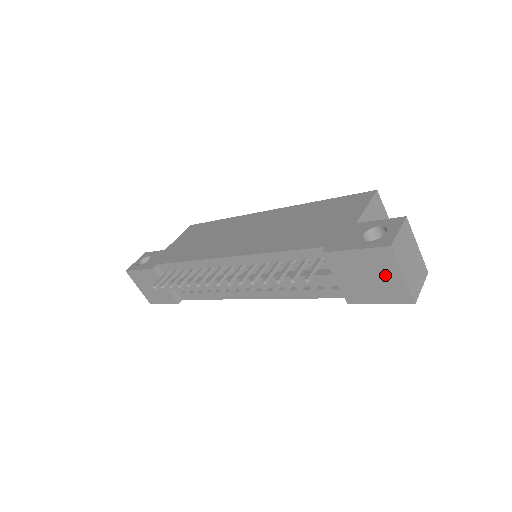
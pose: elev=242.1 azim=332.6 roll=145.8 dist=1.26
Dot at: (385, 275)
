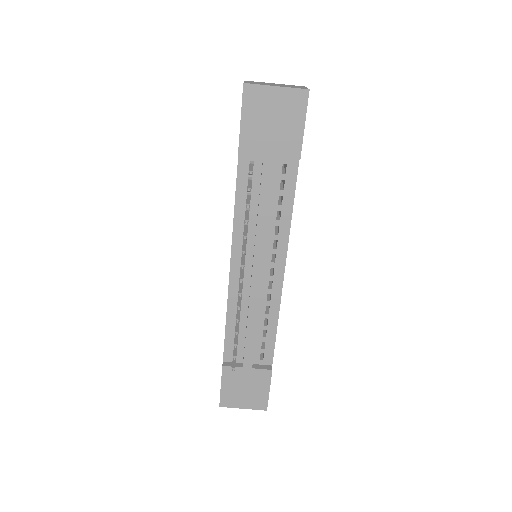
Dot at: (273, 104)
